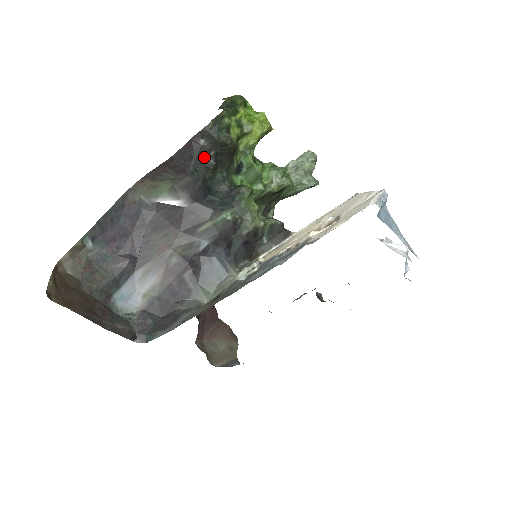
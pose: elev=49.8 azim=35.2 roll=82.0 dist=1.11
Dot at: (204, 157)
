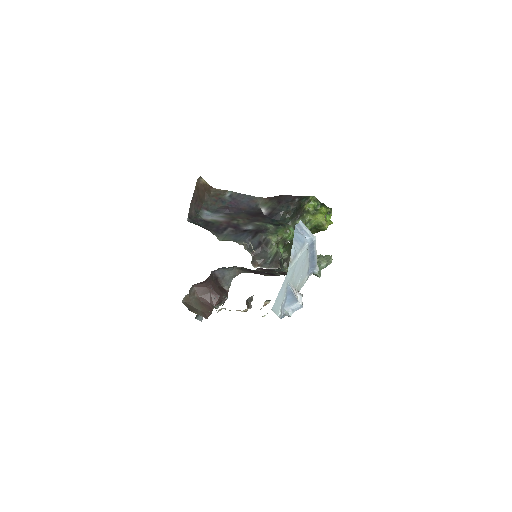
Dot at: (291, 205)
